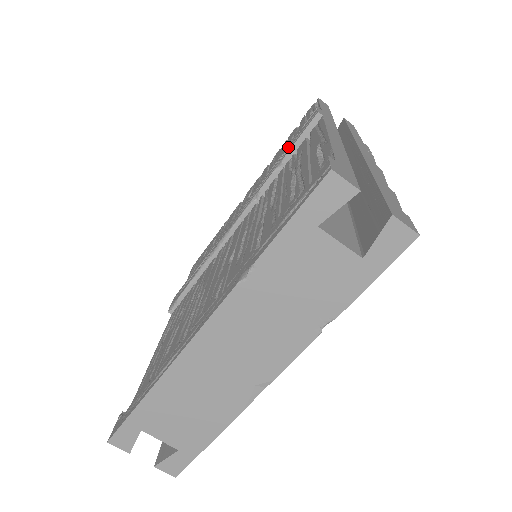
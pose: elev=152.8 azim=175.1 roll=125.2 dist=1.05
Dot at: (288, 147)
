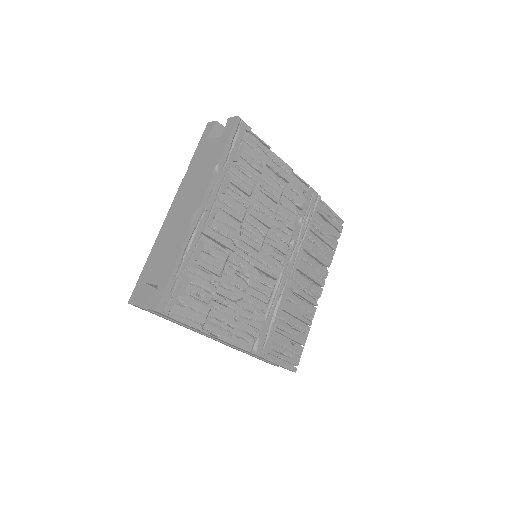
Dot at: occluded
